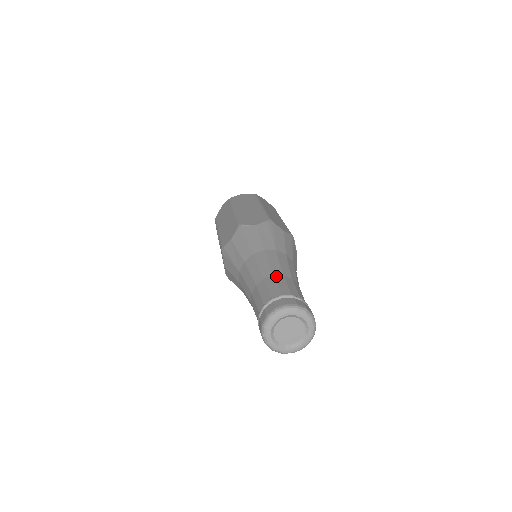
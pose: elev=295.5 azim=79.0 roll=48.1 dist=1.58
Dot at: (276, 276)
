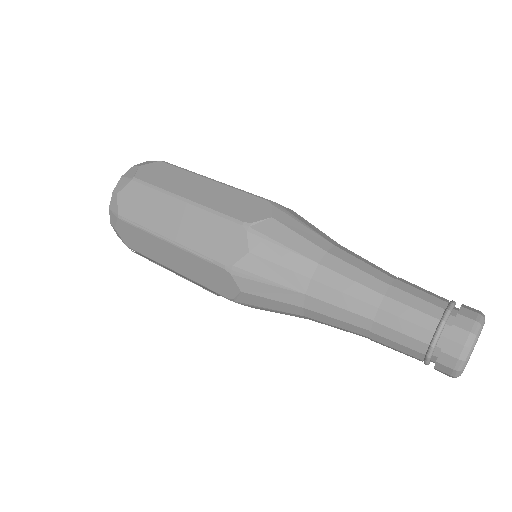
Dot at: (395, 285)
